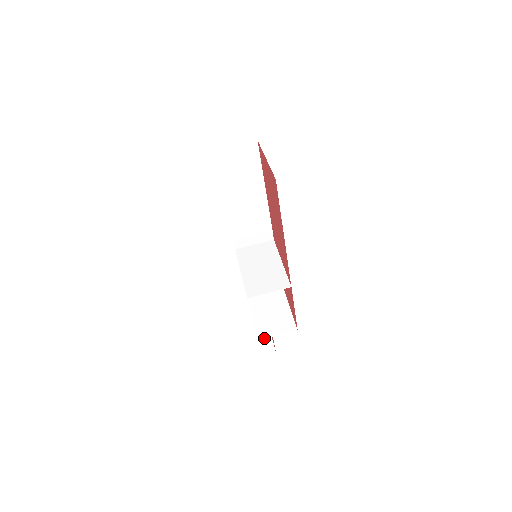
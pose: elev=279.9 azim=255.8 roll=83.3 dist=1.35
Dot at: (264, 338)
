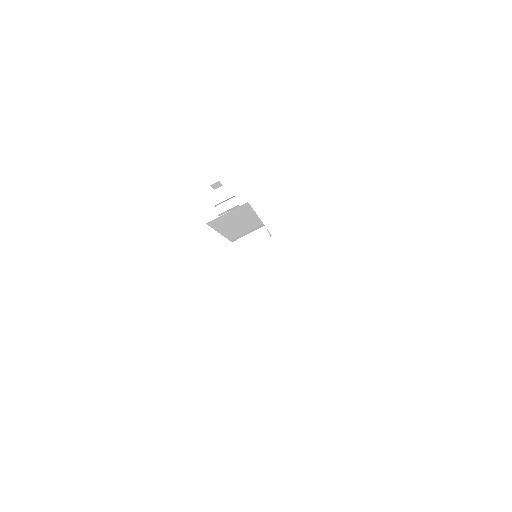
Dot at: (272, 298)
